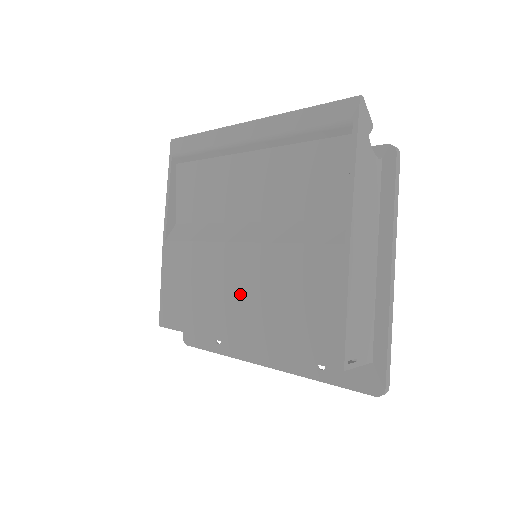
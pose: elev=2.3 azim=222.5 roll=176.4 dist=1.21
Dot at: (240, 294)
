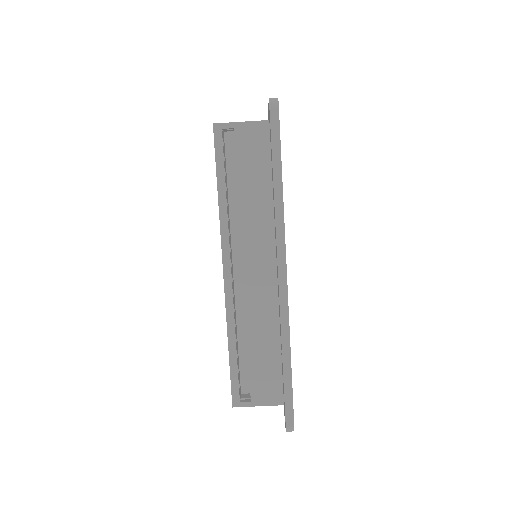
Dot at: occluded
